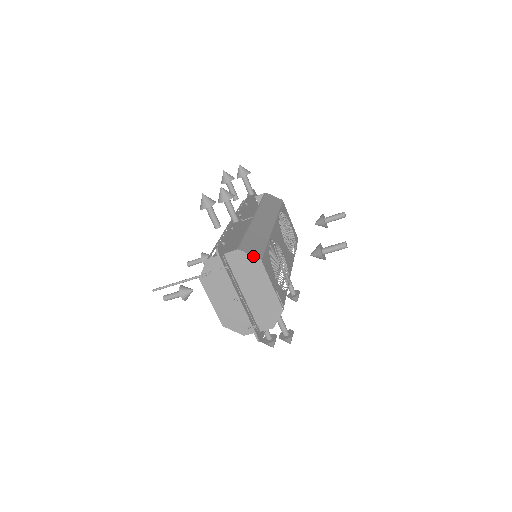
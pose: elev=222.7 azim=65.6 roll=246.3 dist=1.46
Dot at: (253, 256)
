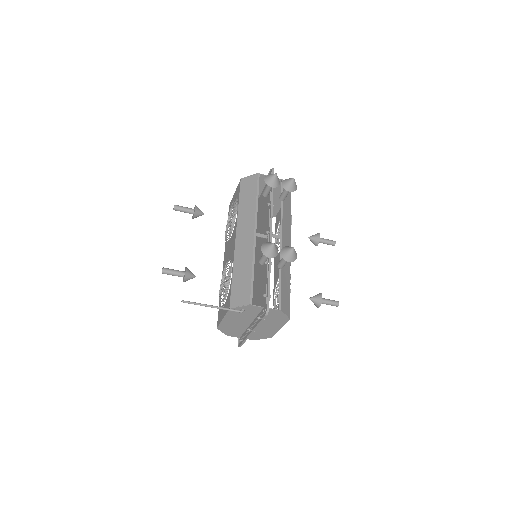
Dot at: (287, 316)
